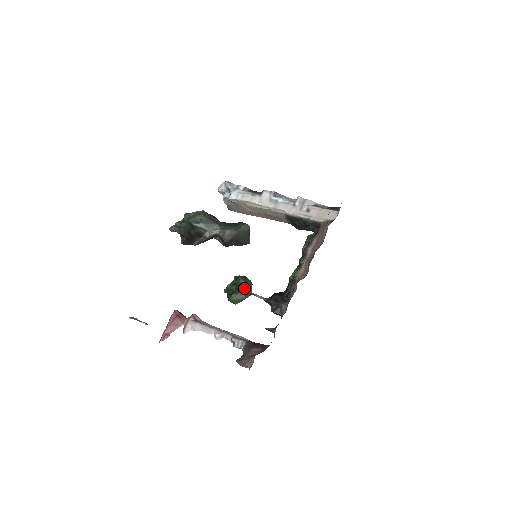
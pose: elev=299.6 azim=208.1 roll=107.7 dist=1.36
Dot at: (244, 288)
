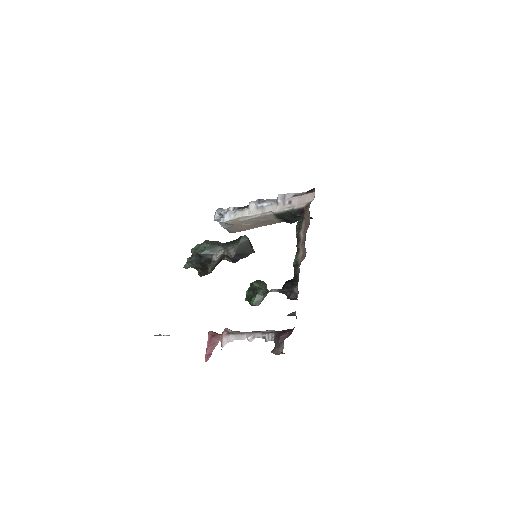
Dot at: (259, 289)
